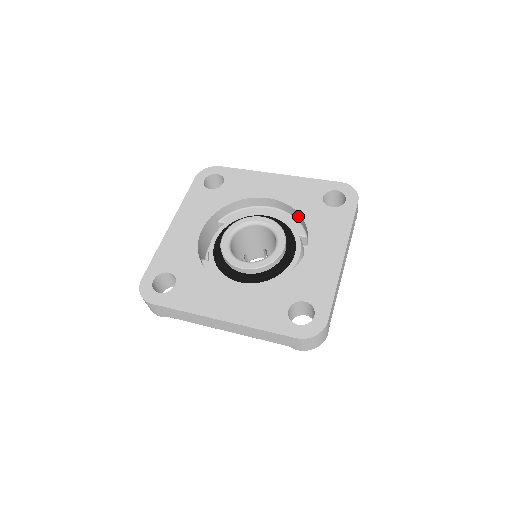
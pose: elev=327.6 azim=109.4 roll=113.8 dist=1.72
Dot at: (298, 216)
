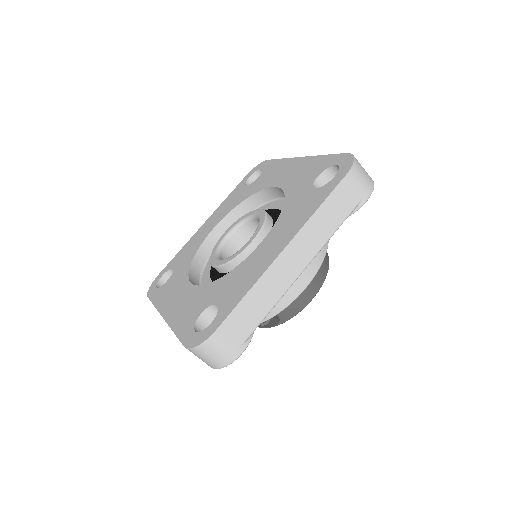
Dot at: occluded
